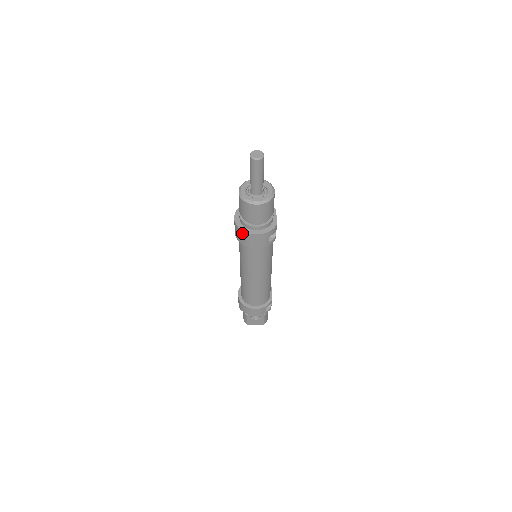
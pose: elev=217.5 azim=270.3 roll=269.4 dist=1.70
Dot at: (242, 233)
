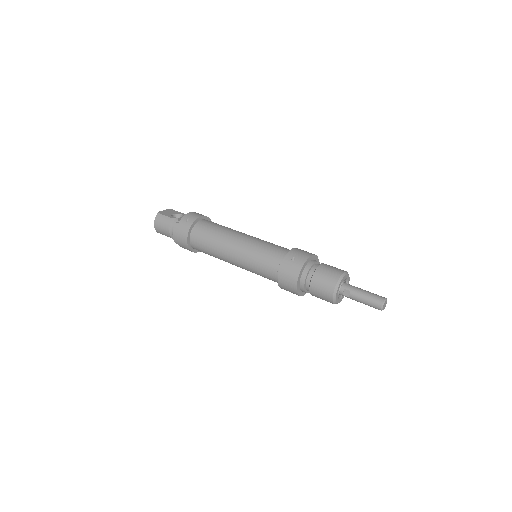
Dot at: occluded
